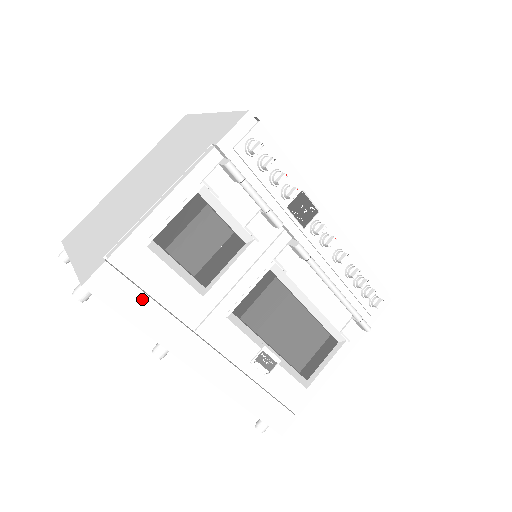
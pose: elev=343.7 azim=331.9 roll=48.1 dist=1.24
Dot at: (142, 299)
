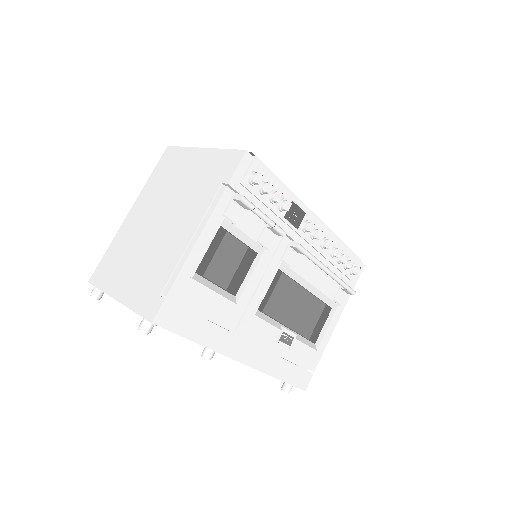
Dot at: (195, 320)
